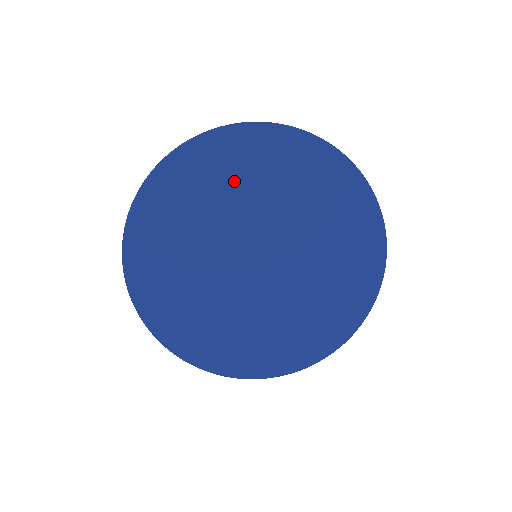
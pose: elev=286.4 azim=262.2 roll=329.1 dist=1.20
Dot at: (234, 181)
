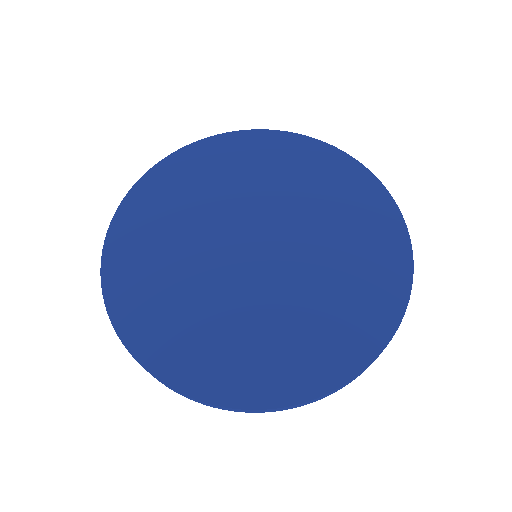
Dot at: (246, 172)
